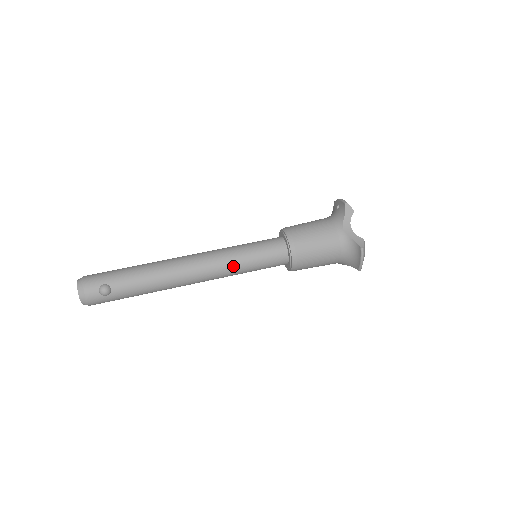
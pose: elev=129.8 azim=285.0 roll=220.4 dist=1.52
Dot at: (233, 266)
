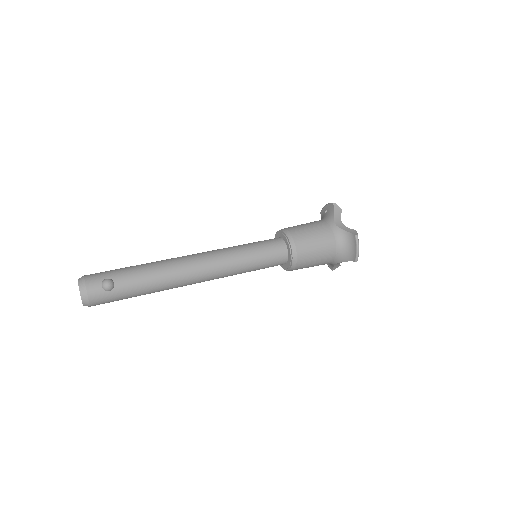
Dot at: (236, 261)
